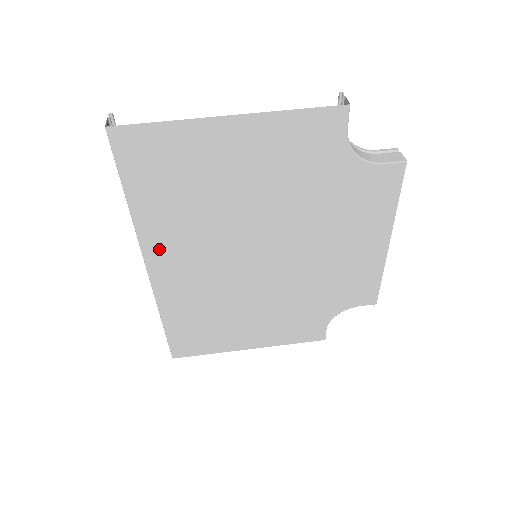
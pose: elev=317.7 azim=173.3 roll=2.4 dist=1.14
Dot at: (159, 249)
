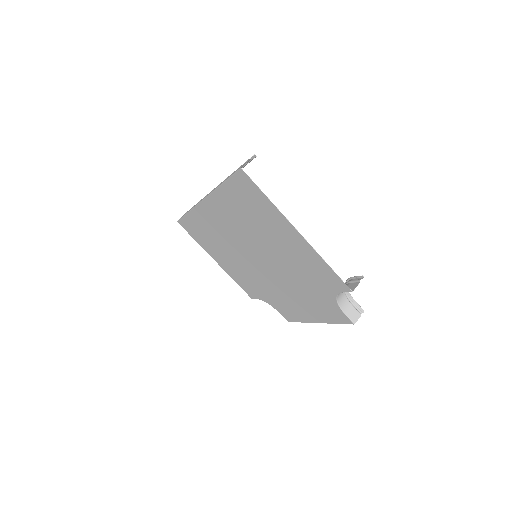
Dot at: (216, 206)
